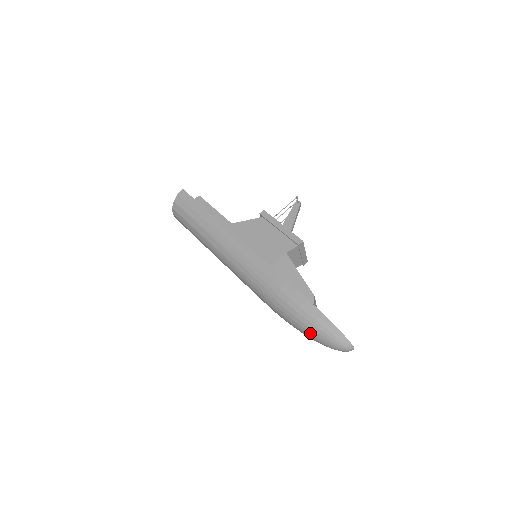
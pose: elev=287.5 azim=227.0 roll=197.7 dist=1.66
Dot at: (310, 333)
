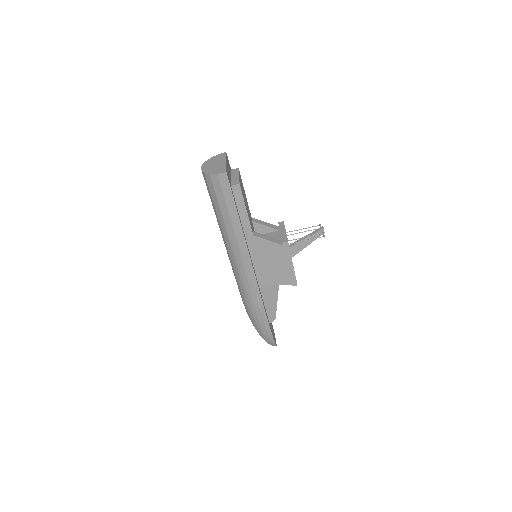
Dot at: (257, 331)
